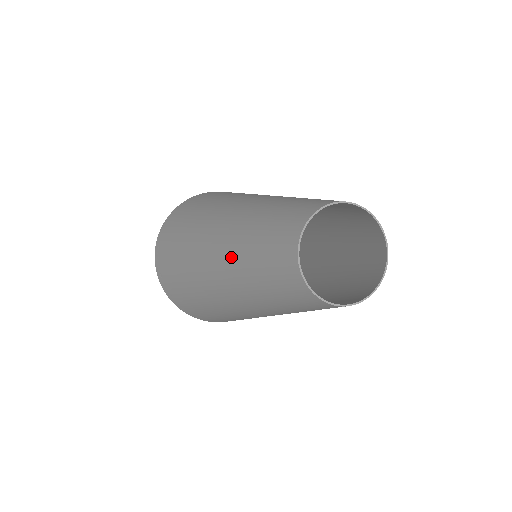
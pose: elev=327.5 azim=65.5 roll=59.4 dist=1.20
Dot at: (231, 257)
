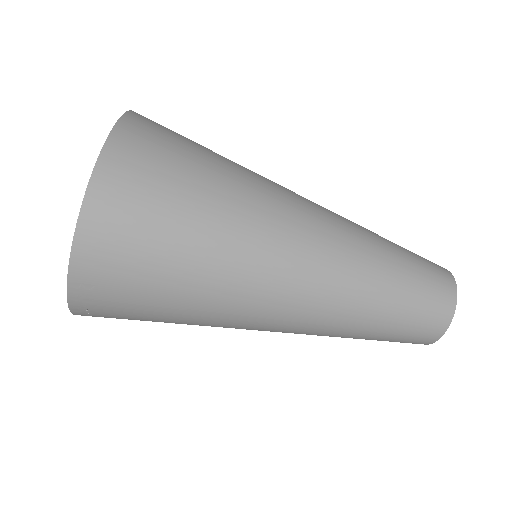
Dot at: (338, 329)
